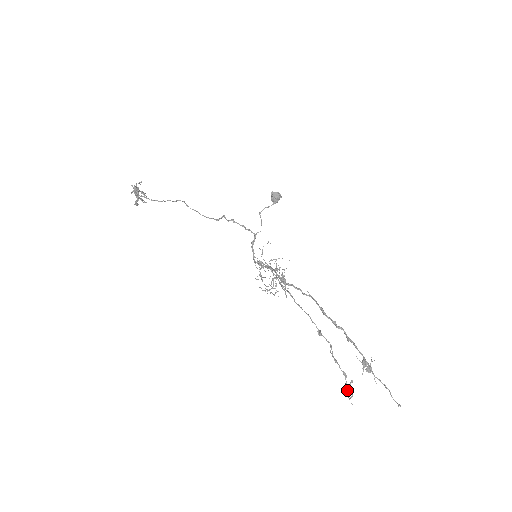
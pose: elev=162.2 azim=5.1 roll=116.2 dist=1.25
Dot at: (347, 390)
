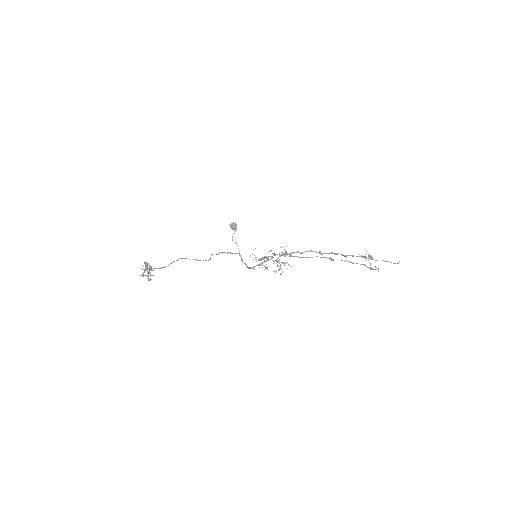
Dot at: (372, 269)
